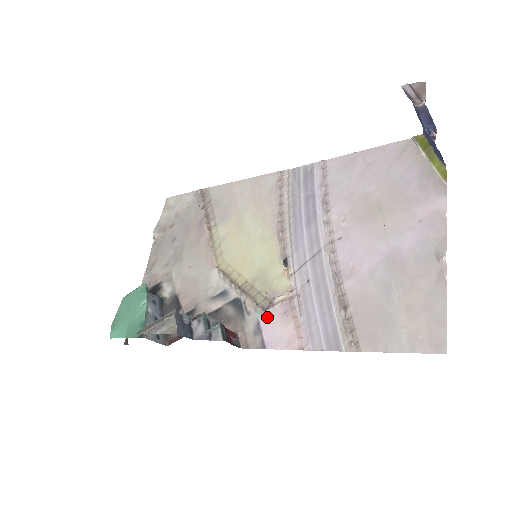
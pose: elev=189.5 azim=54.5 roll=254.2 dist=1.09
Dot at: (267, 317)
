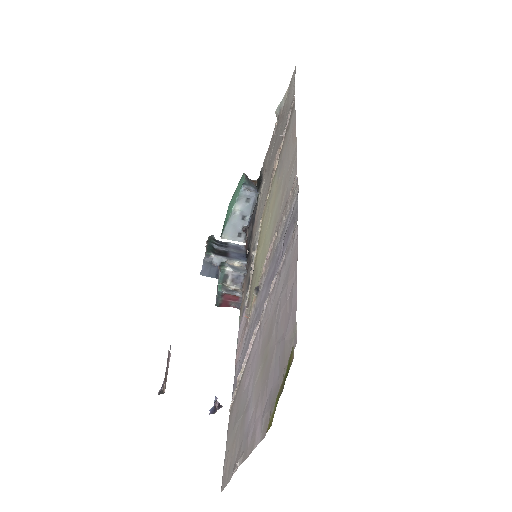
Dot at: occluded
